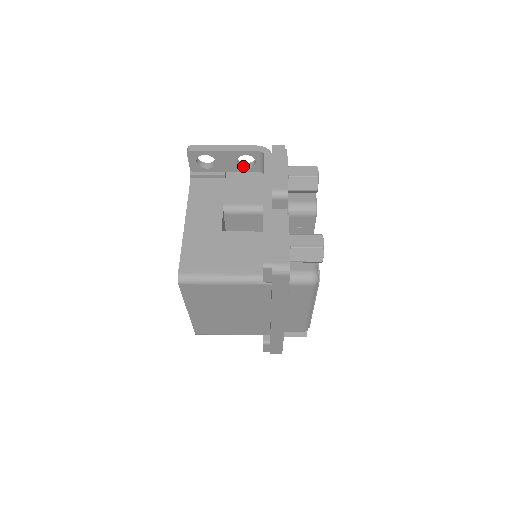
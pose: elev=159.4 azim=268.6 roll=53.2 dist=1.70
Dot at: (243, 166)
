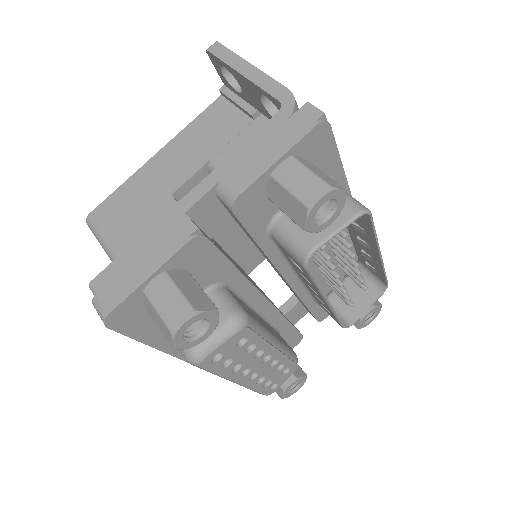
Dot at: occluded
